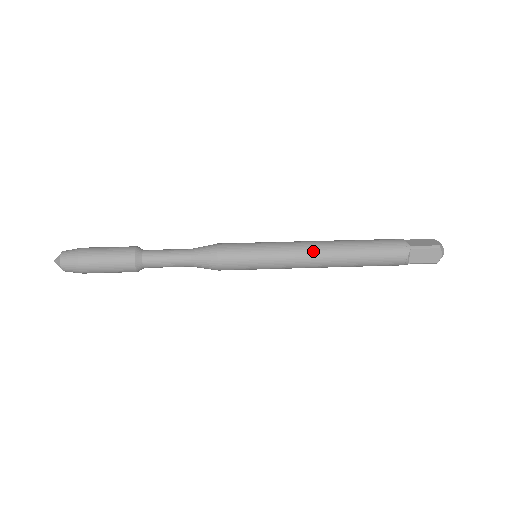
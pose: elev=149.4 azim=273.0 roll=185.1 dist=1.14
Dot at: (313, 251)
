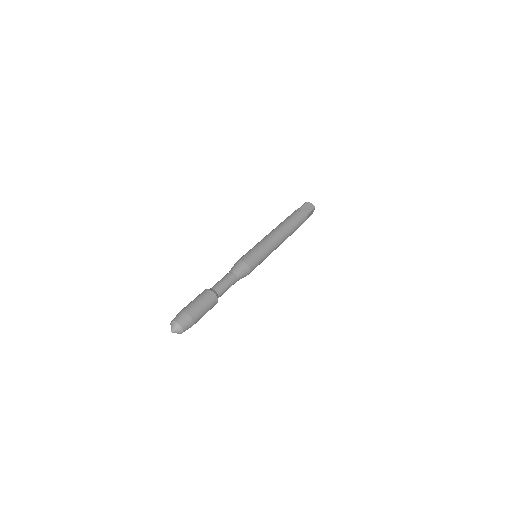
Dot at: (281, 239)
